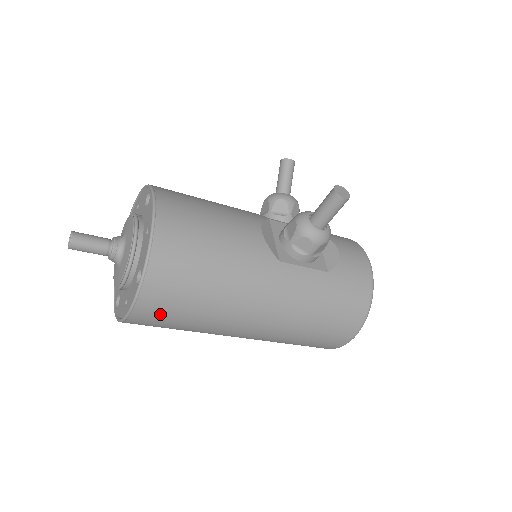
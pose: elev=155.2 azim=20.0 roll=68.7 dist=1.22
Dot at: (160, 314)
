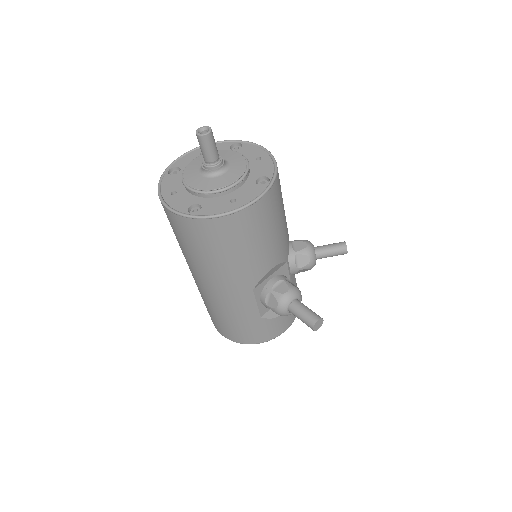
Dot at: (175, 226)
